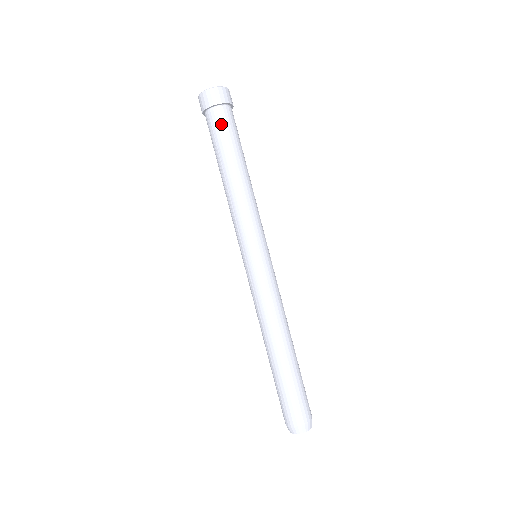
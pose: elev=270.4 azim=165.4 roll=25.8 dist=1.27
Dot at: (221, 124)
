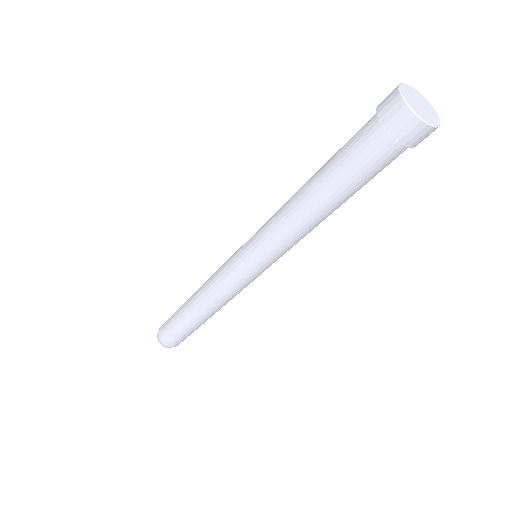
Dot at: (372, 159)
